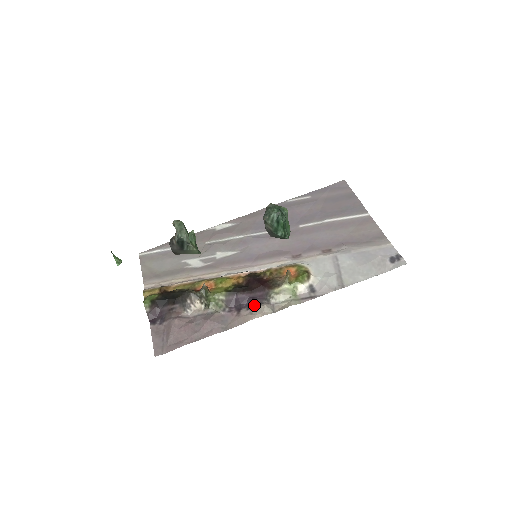
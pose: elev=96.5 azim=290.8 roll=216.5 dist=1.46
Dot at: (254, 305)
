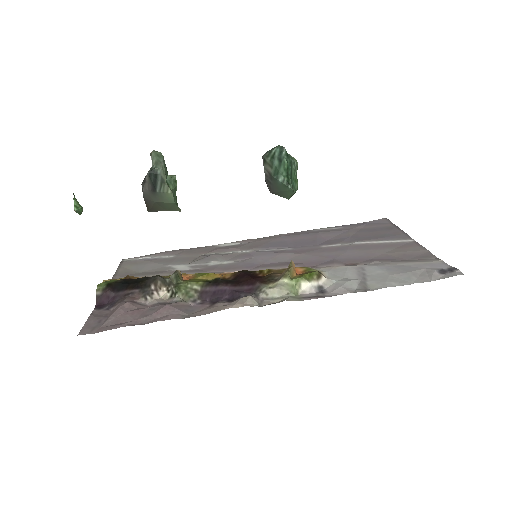
Dot at: (236, 298)
